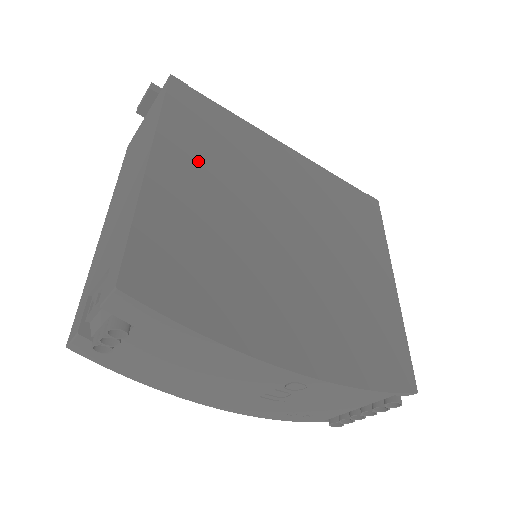
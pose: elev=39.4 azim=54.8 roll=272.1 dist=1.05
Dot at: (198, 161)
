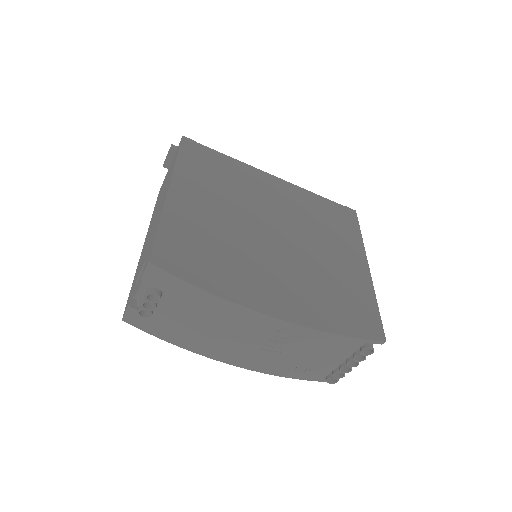
Dot at: (204, 189)
